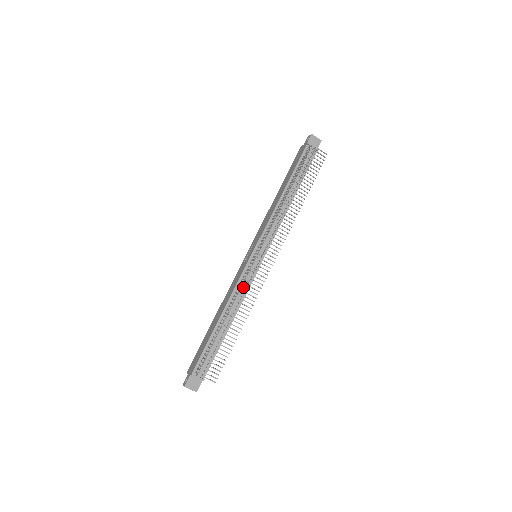
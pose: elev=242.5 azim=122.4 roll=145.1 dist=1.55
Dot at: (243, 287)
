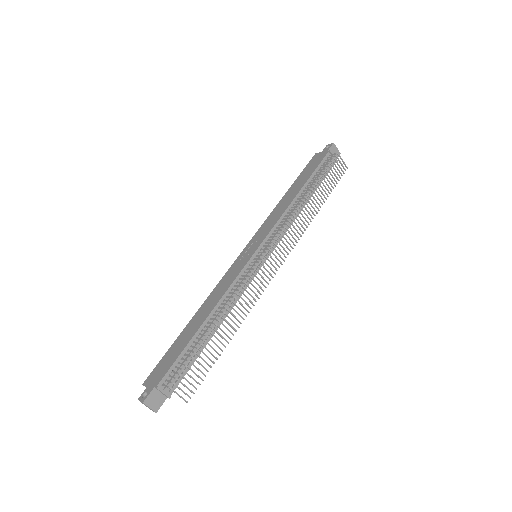
Dot at: (244, 287)
